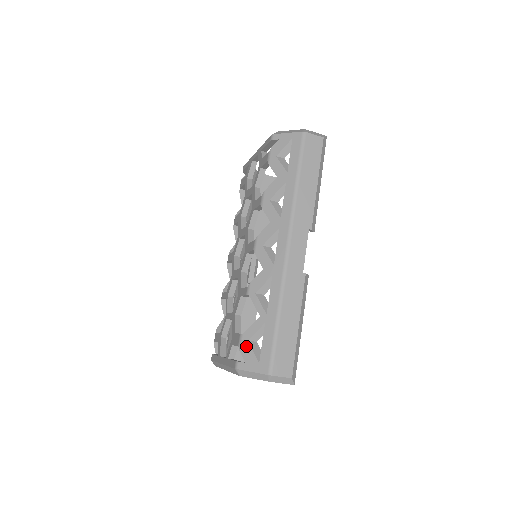
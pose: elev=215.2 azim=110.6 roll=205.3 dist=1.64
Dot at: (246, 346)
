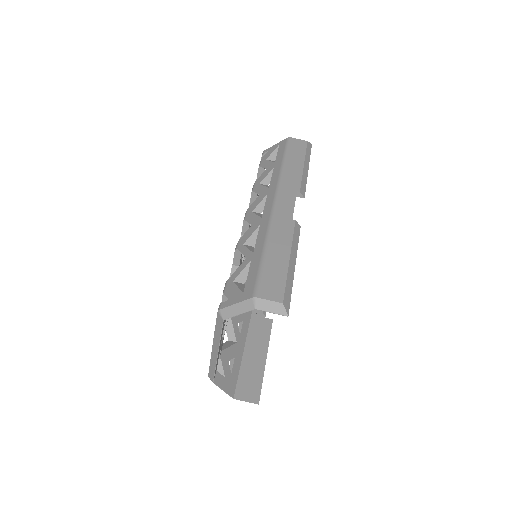
Dot at: (231, 286)
